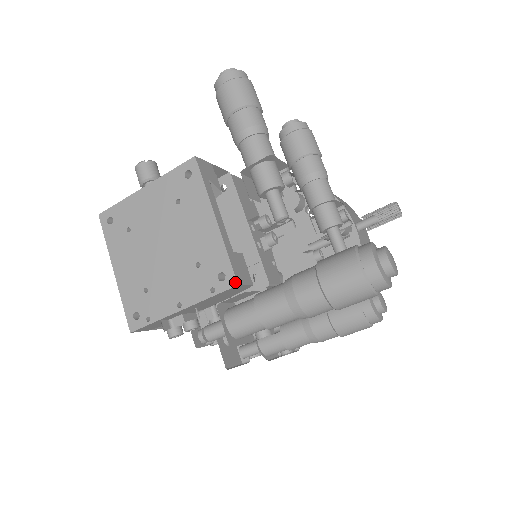
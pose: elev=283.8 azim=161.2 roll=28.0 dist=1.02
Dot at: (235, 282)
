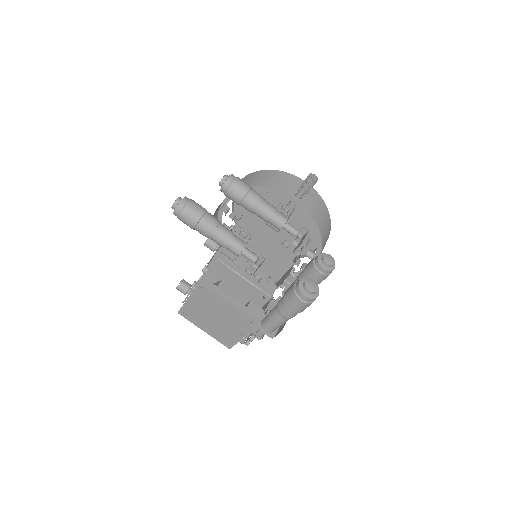
Dot at: (257, 322)
